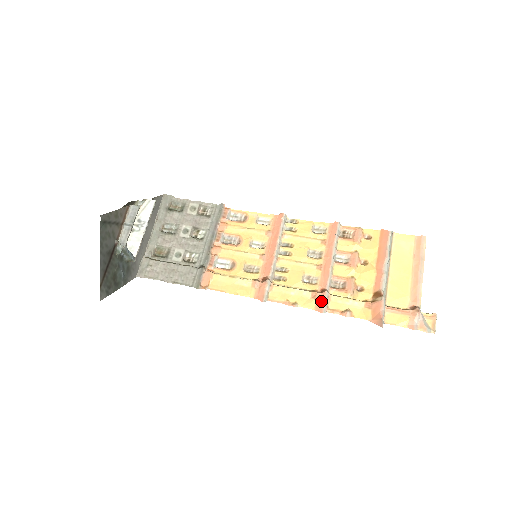
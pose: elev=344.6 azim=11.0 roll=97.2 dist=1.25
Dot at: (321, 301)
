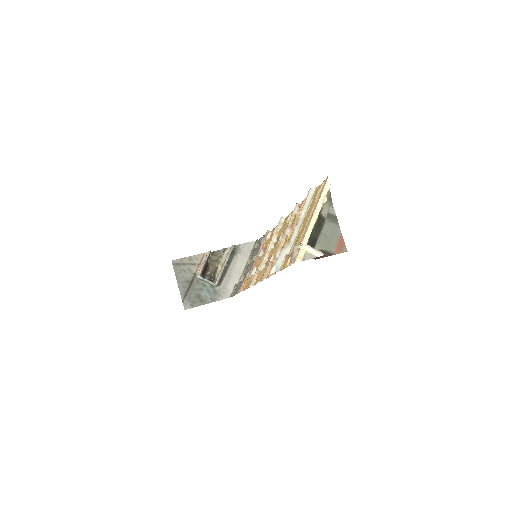
Dot at: (266, 271)
